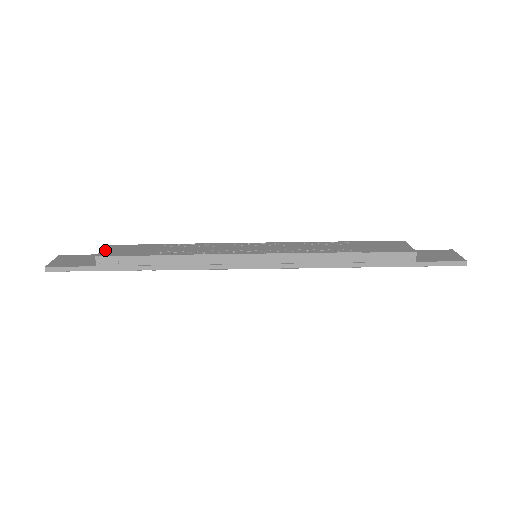
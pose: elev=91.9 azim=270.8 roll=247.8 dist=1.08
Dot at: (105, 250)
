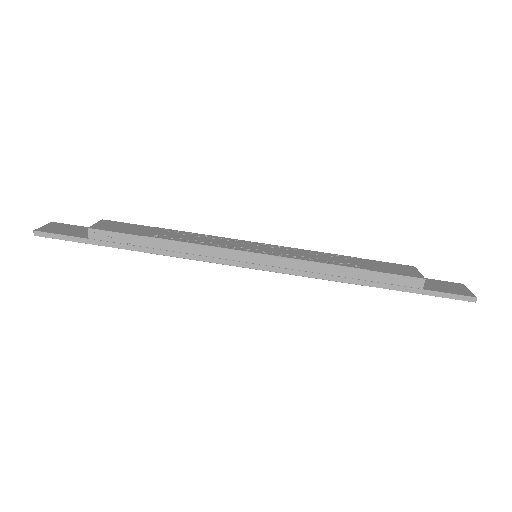
Dot at: (100, 224)
